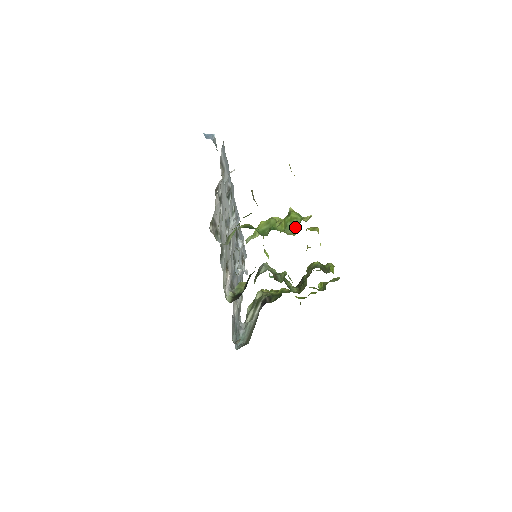
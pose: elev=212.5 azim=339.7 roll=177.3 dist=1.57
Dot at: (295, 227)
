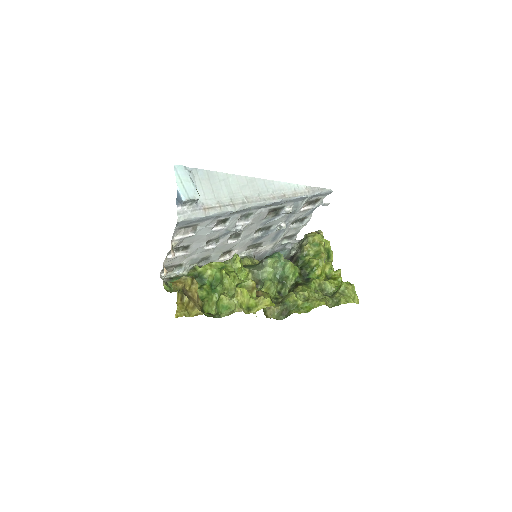
Dot at: (217, 310)
